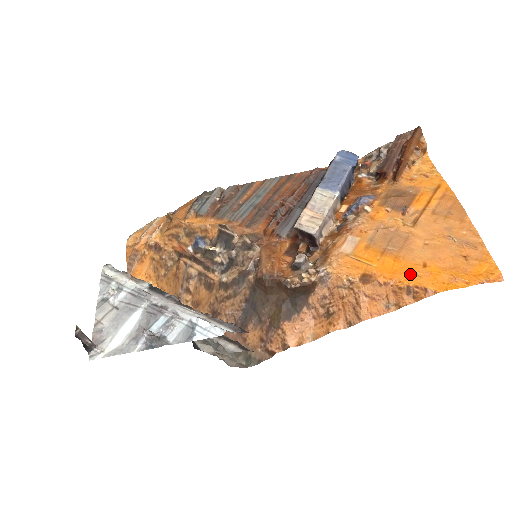
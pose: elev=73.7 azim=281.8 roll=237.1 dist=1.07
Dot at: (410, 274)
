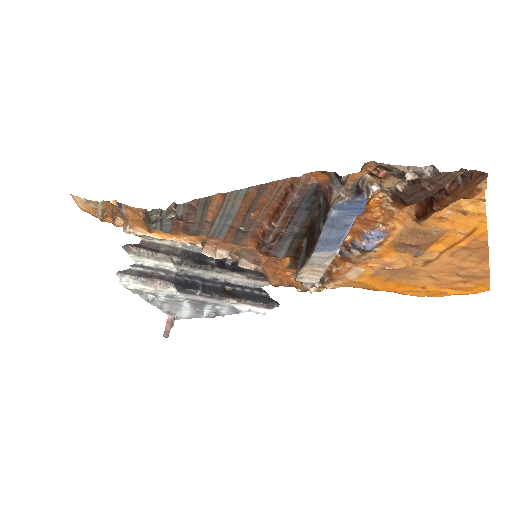
Dot at: (409, 291)
